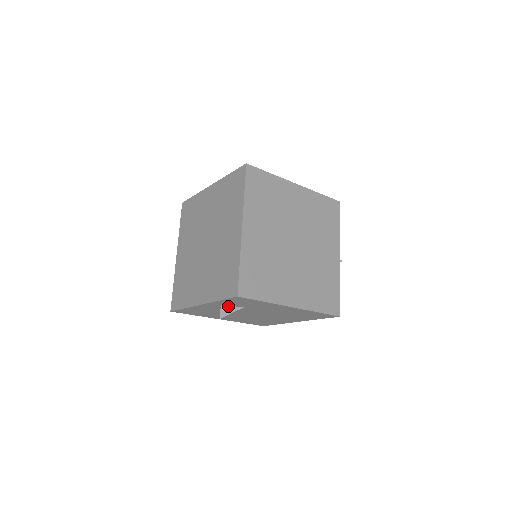
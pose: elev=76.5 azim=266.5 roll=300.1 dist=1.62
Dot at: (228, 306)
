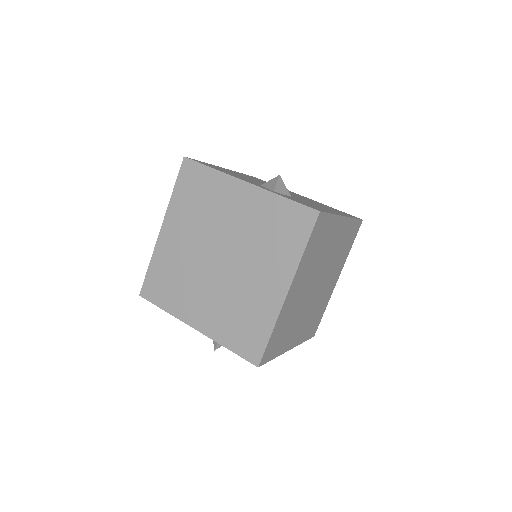
Dot at: occluded
